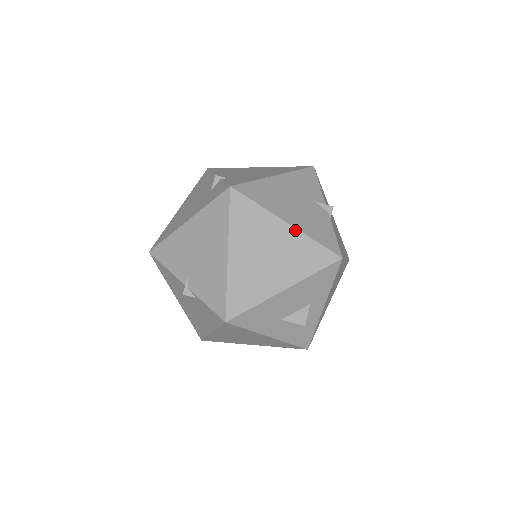
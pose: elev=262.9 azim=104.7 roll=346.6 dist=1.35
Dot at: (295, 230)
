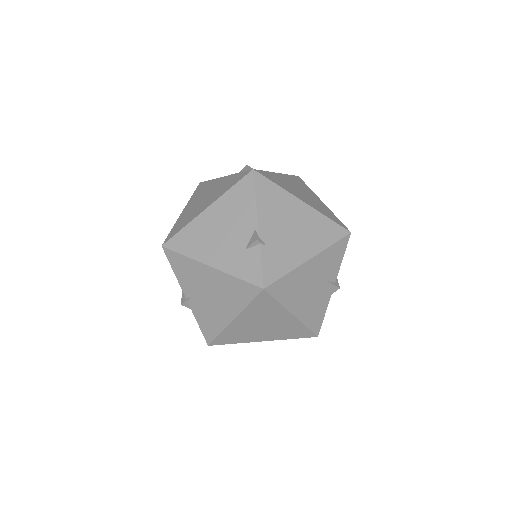
Dot at: (296, 319)
